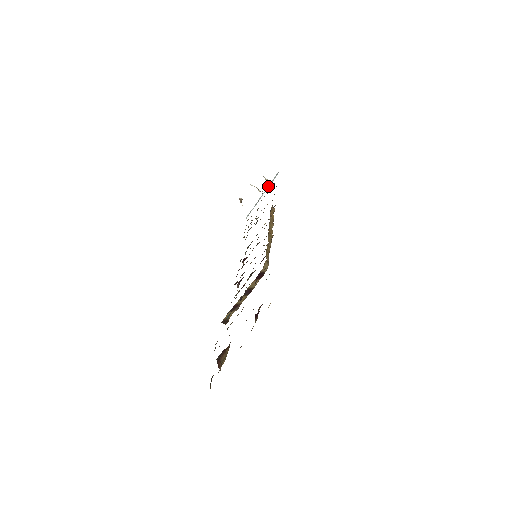
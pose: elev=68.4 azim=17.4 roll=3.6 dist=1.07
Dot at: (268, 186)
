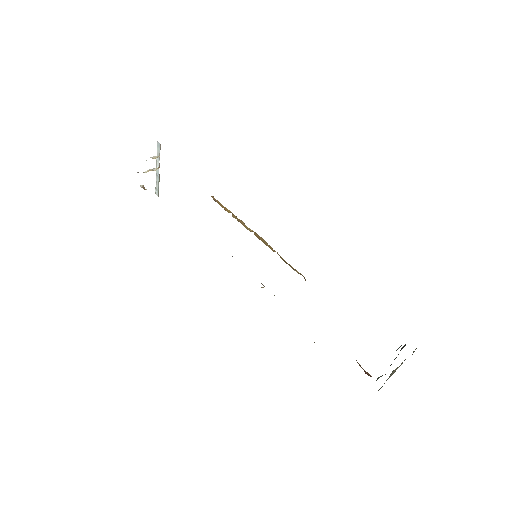
Dot at: (157, 159)
